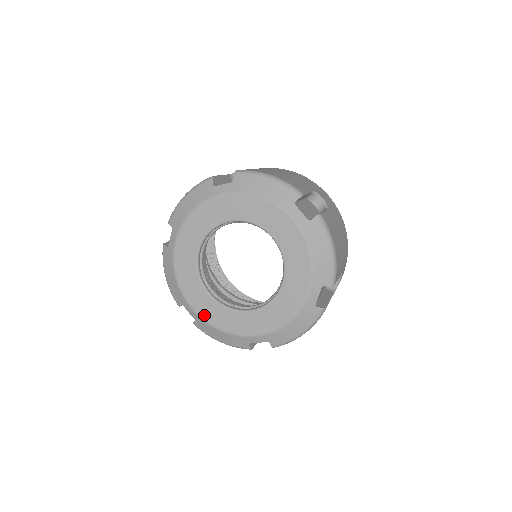
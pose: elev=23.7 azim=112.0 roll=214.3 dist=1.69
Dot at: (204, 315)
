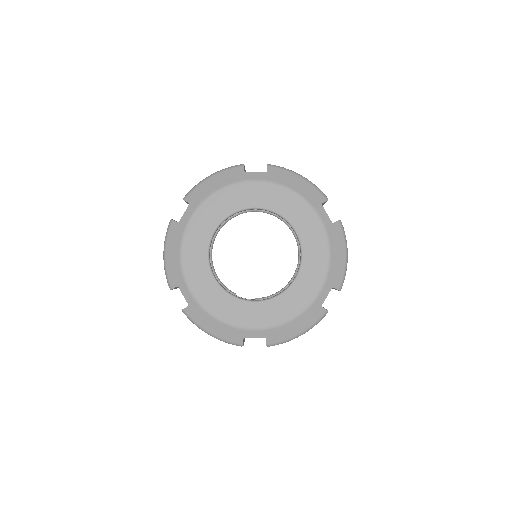
Dot at: (203, 300)
